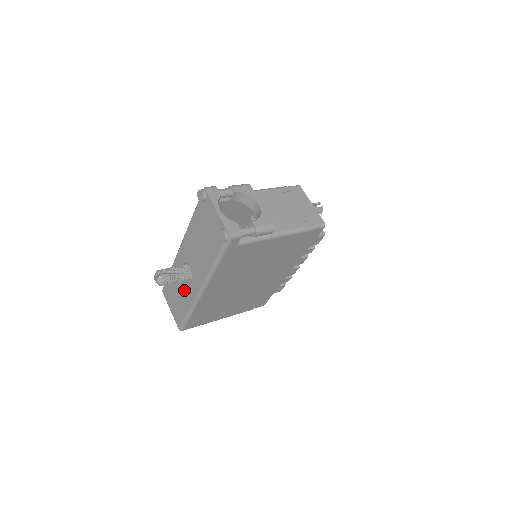
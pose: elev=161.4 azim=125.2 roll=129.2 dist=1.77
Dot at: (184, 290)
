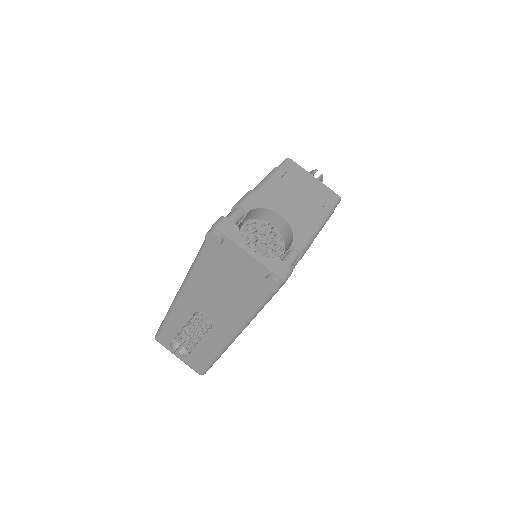
Dot at: occluded
